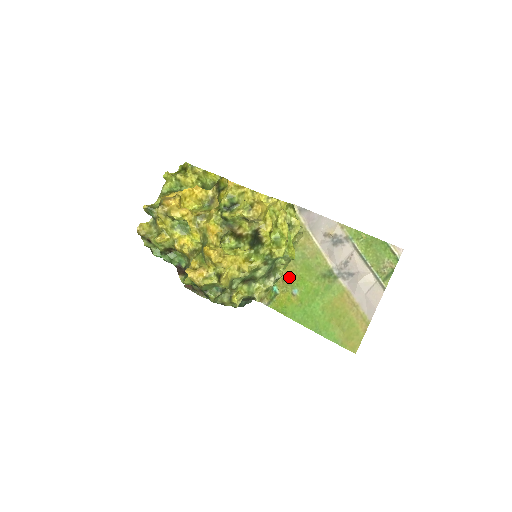
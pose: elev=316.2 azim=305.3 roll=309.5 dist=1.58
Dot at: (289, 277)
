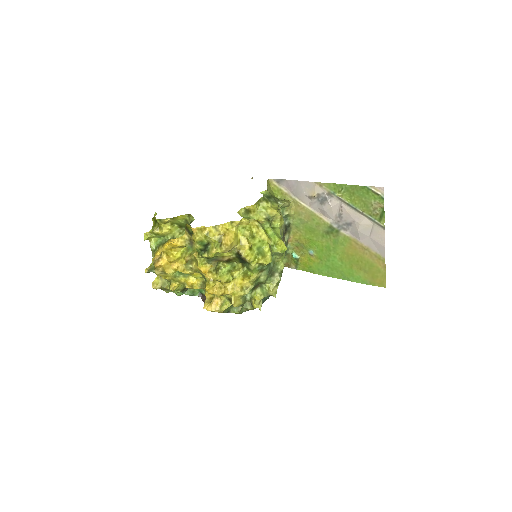
Dot at: (300, 242)
